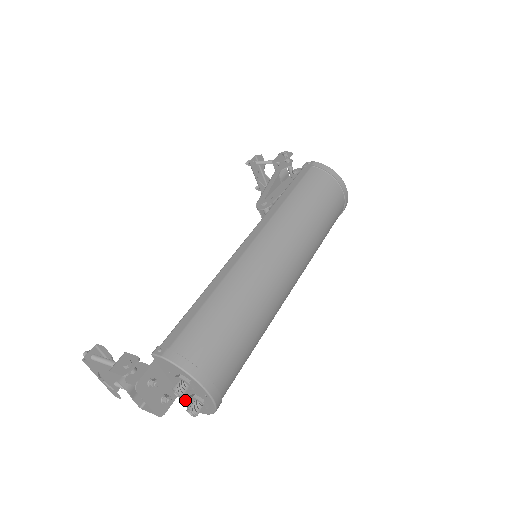
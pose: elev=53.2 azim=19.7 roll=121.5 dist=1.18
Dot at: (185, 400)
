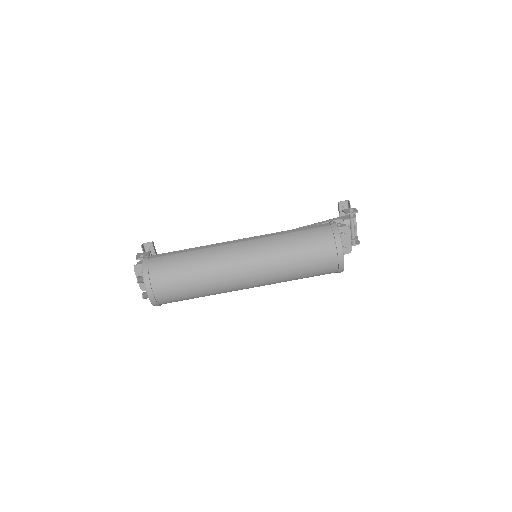
Dot at: occluded
